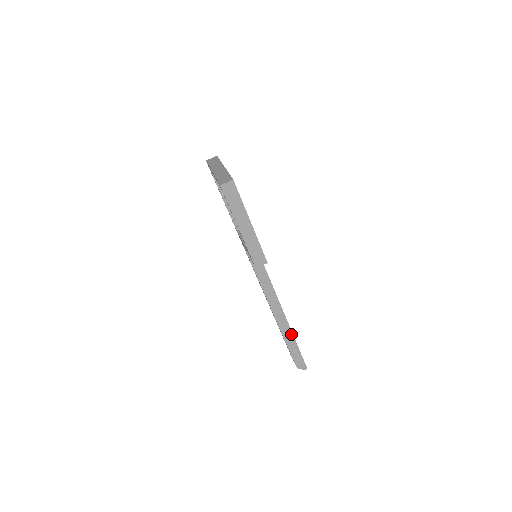
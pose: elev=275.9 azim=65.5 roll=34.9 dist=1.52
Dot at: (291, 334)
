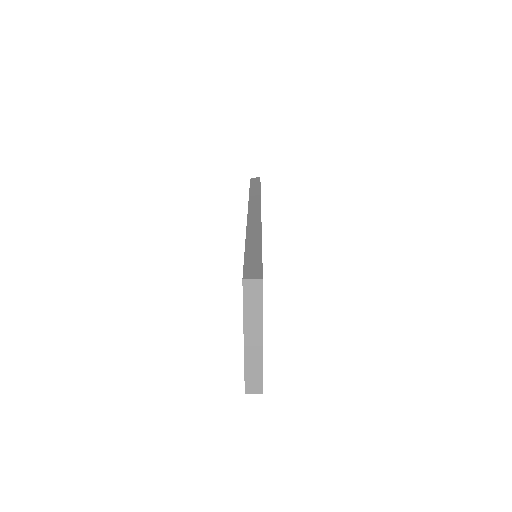
Dot at: occluded
